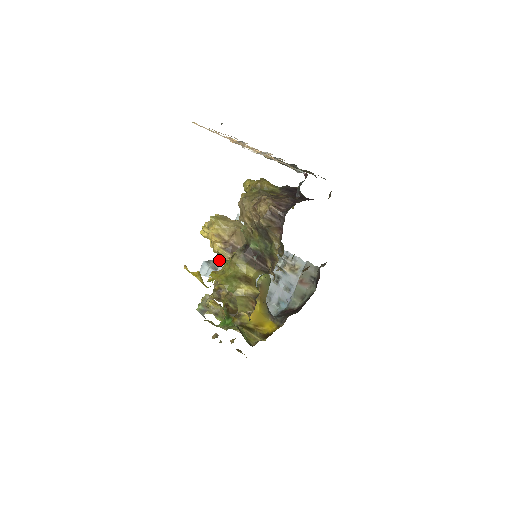
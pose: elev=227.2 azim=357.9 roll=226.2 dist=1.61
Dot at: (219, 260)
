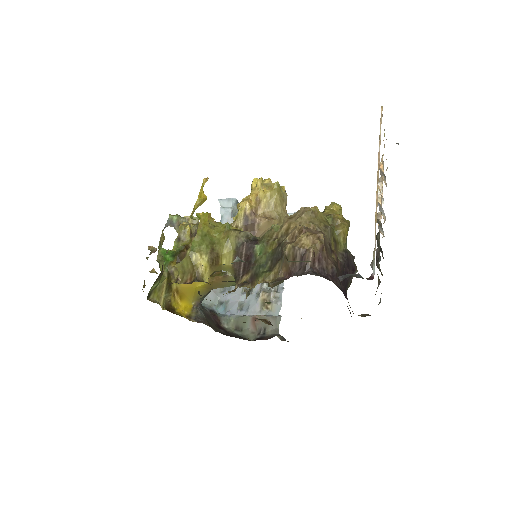
Dot at: occluded
